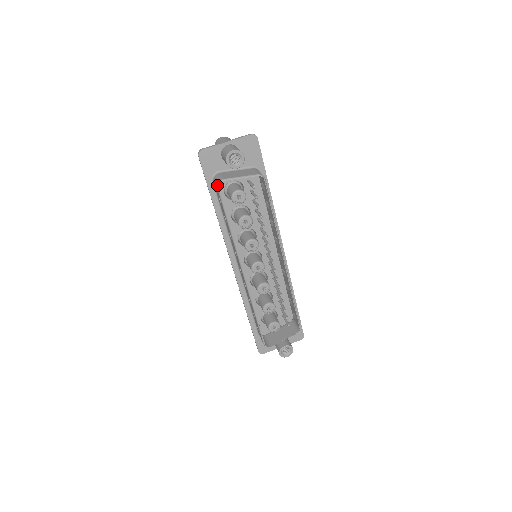
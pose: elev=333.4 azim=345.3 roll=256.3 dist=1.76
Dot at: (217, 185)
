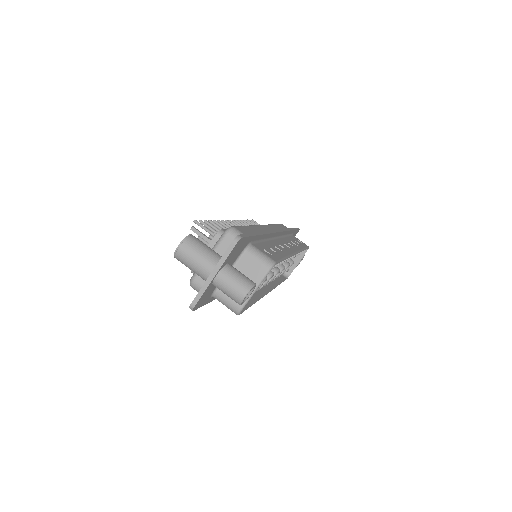
Dot at: occluded
